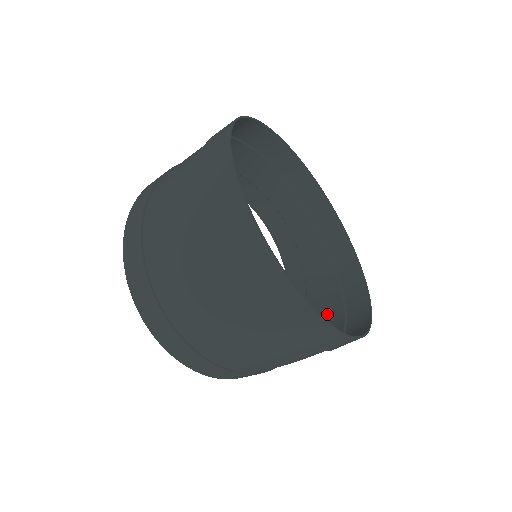
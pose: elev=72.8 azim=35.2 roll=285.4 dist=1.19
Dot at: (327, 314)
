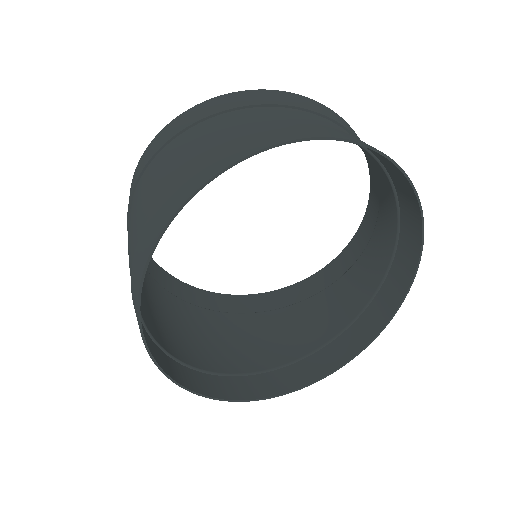
Dot at: (342, 306)
